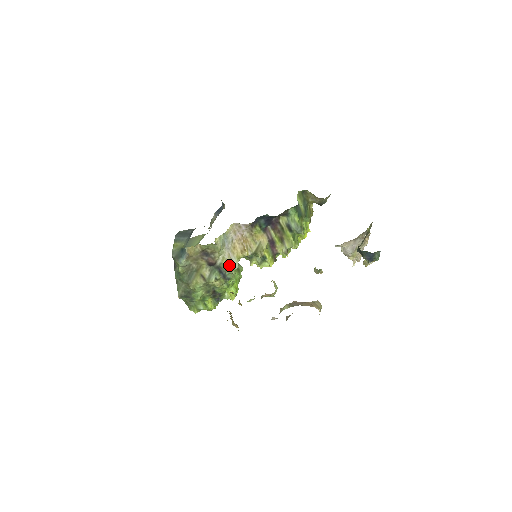
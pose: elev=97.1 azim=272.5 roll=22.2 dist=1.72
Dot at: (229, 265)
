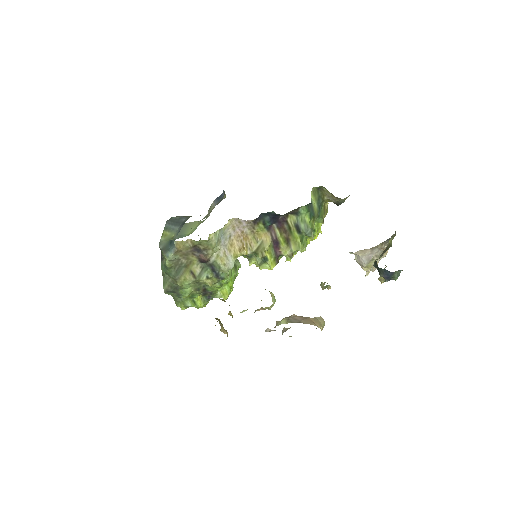
Dot at: (224, 264)
